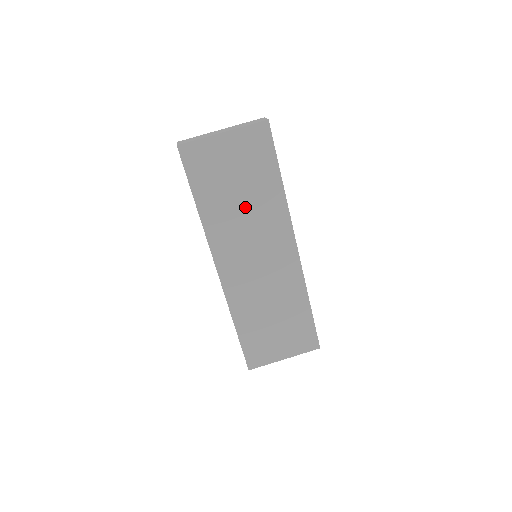
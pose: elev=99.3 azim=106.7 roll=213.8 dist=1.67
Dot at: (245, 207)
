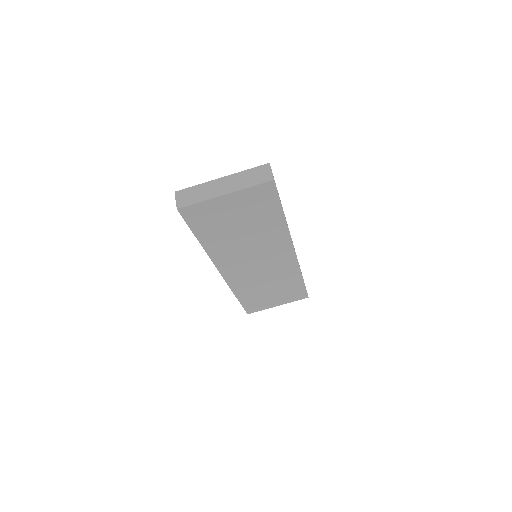
Dot at: (247, 237)
